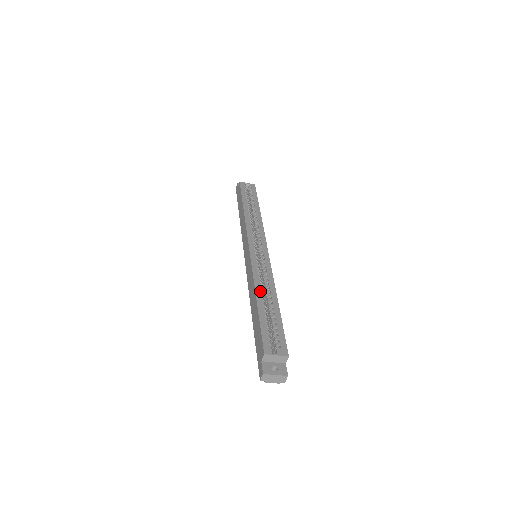
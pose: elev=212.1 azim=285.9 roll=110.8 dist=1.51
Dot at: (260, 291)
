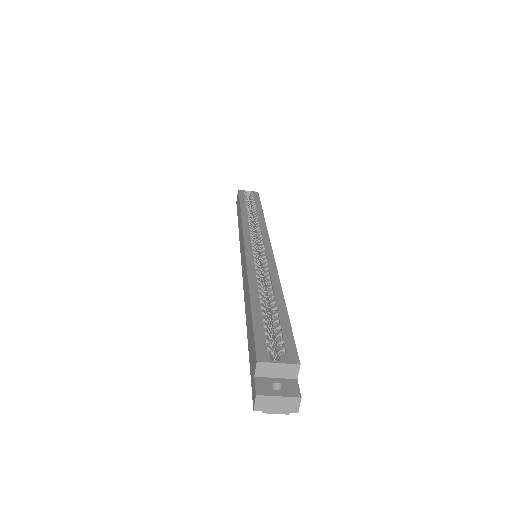
Dot at: (256, 285)
